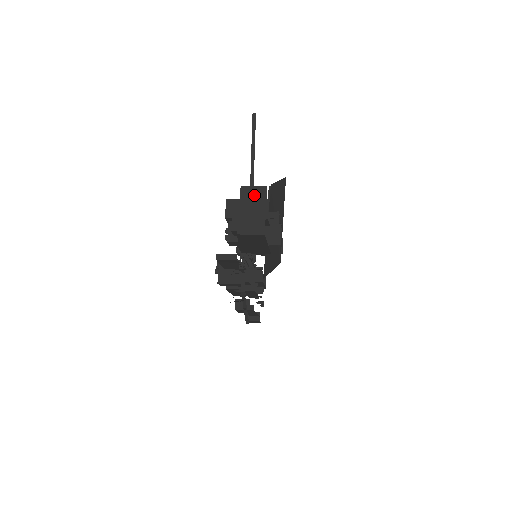
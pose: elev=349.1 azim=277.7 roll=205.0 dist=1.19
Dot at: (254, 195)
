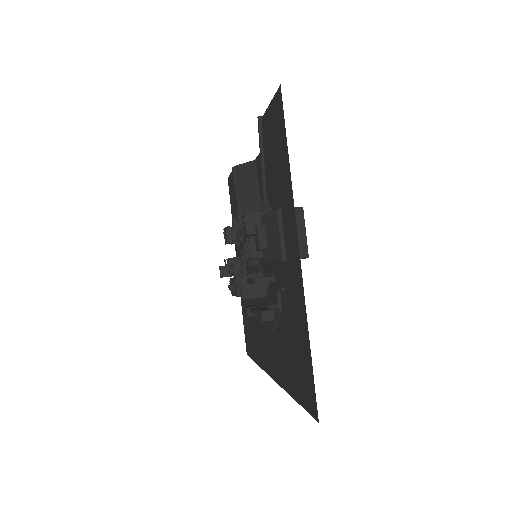
Dot at: occluded
